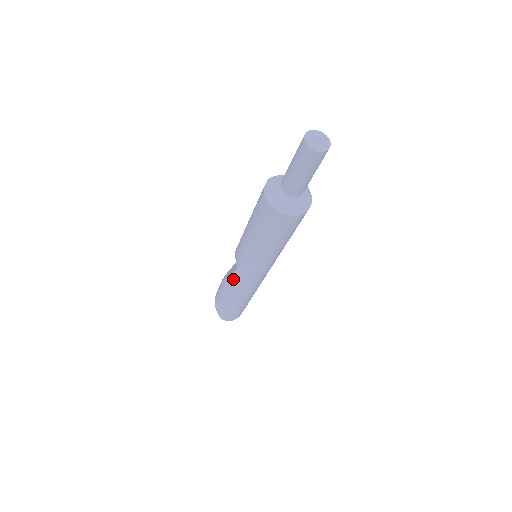
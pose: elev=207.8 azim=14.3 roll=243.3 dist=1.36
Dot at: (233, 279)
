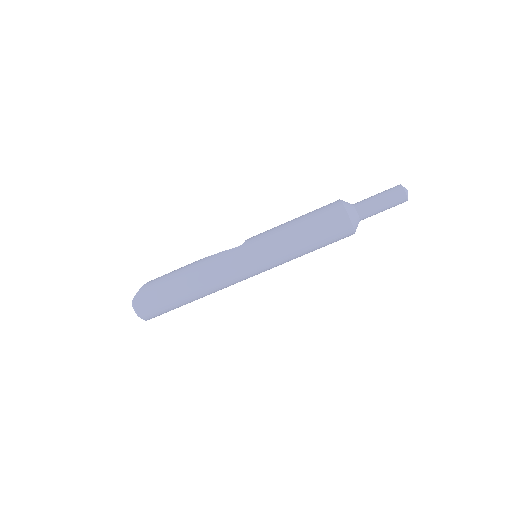
Dot at: (220, 255)
